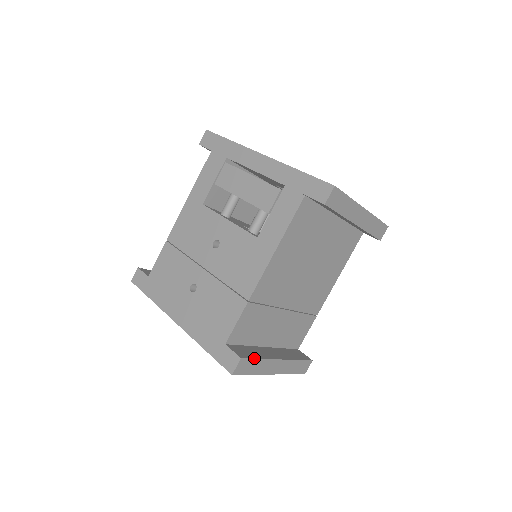
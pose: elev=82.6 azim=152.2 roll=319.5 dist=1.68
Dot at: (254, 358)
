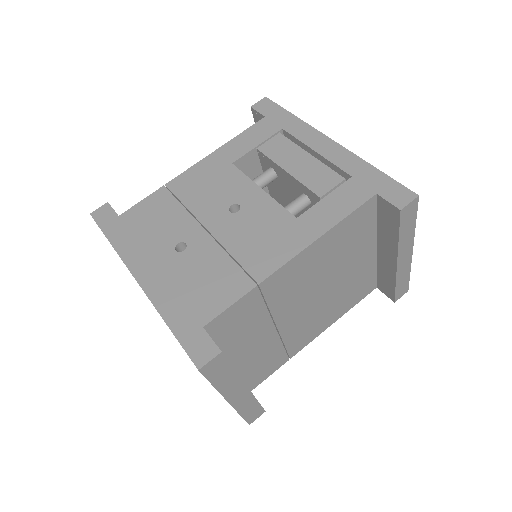
Dot at: occluded
